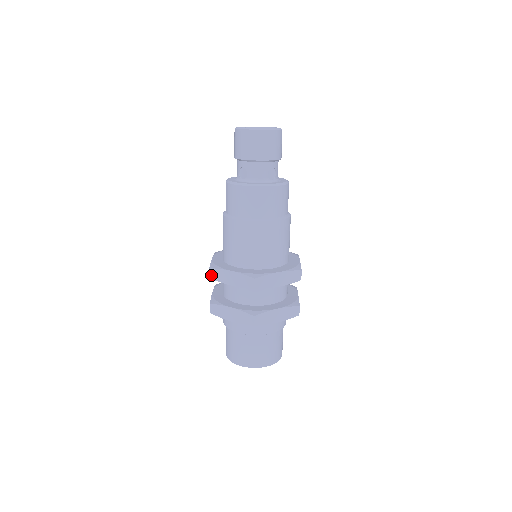
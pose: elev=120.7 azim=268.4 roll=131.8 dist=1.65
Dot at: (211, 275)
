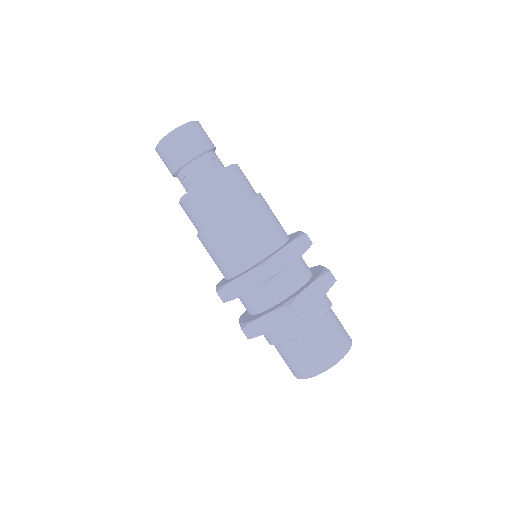
Dot at: (223, 298)
